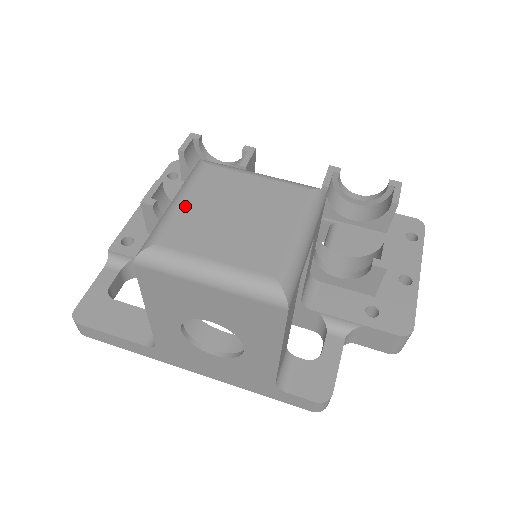
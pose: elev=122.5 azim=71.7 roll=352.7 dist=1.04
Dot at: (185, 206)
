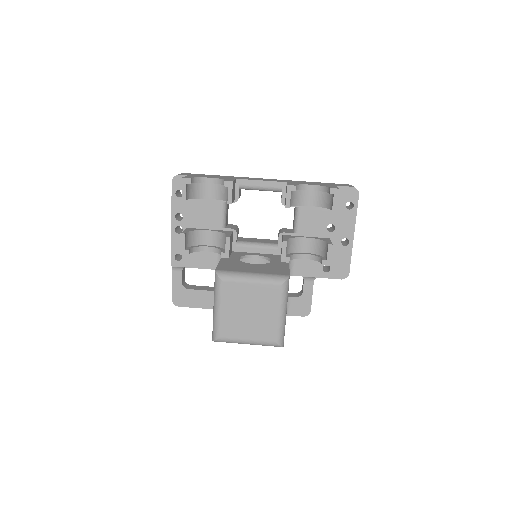
Dot at: (223, 313)
